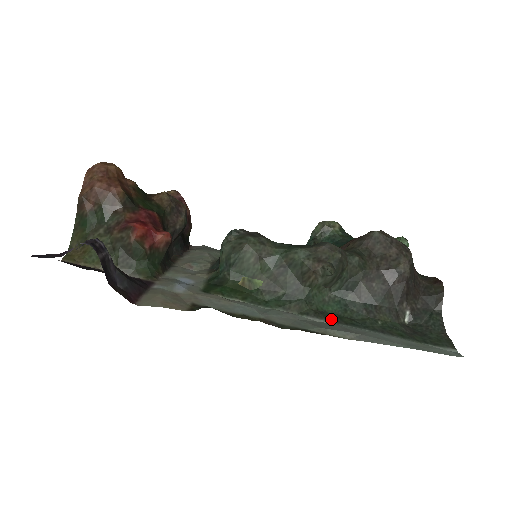
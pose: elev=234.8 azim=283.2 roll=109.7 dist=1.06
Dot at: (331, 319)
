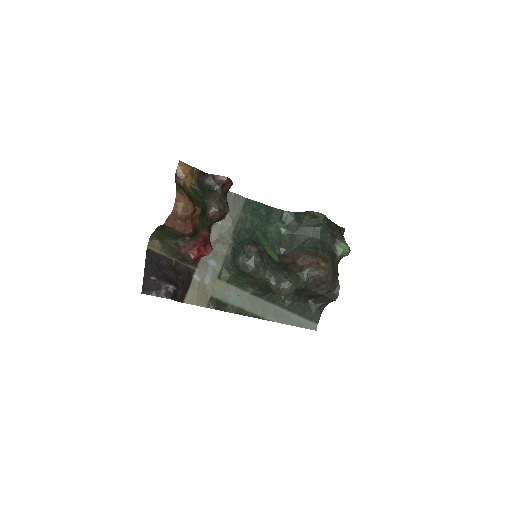
Dot at: (273, 302)
